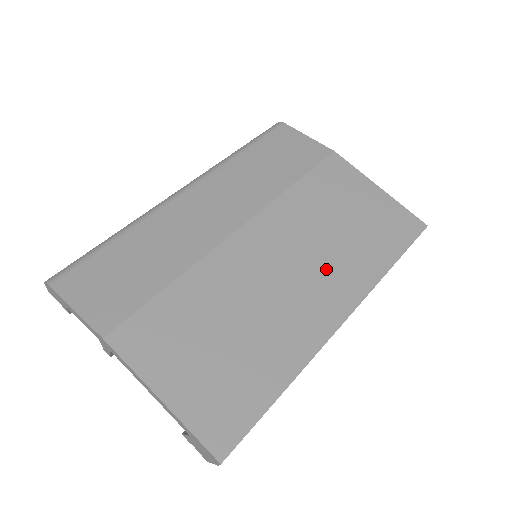
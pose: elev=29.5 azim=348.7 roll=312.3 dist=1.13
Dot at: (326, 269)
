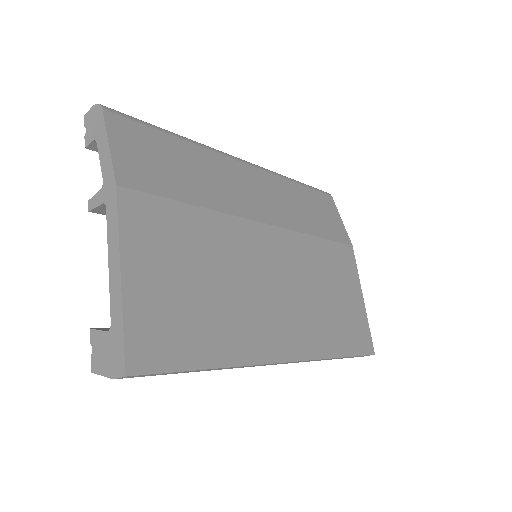
Dot at: (300, 313)
